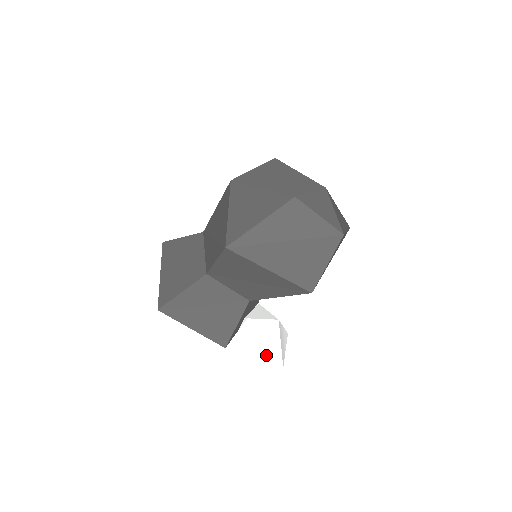
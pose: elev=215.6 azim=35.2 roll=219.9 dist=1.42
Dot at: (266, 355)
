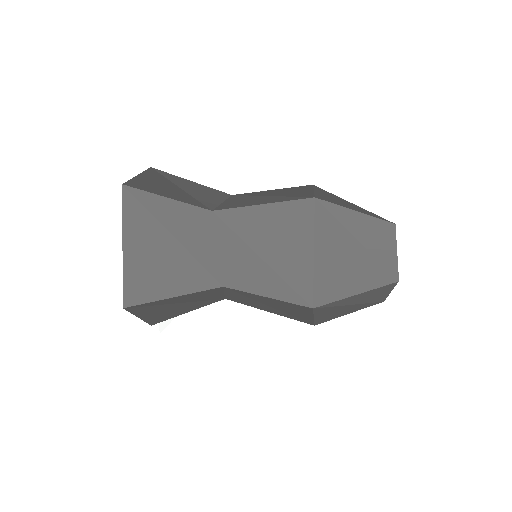
Dot at: occluded
